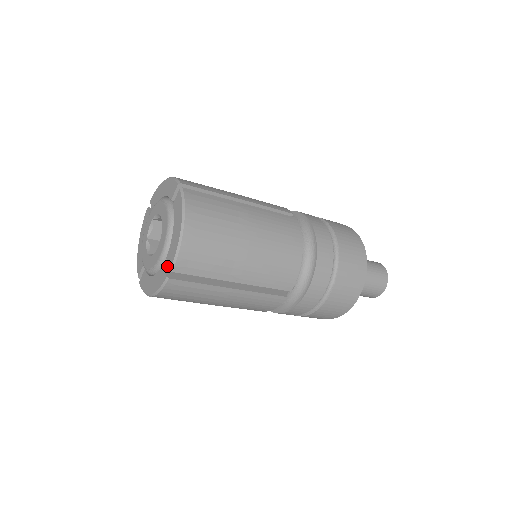
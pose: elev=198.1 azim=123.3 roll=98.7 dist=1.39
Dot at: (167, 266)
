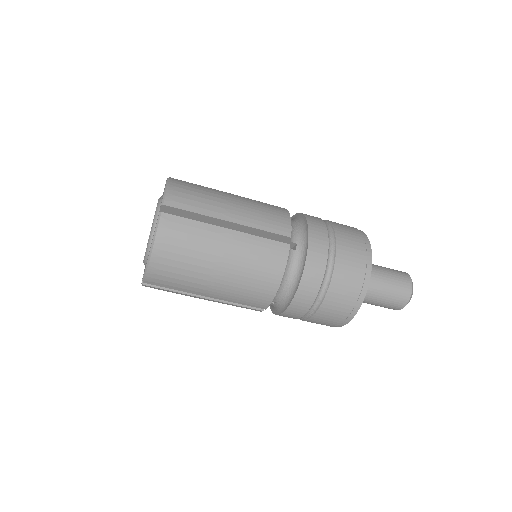
Dot at: occluded
